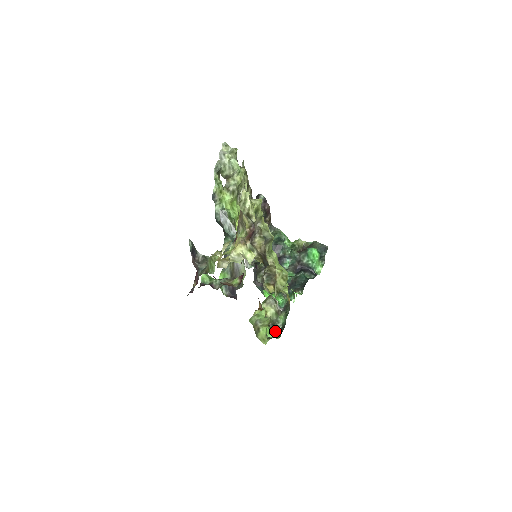
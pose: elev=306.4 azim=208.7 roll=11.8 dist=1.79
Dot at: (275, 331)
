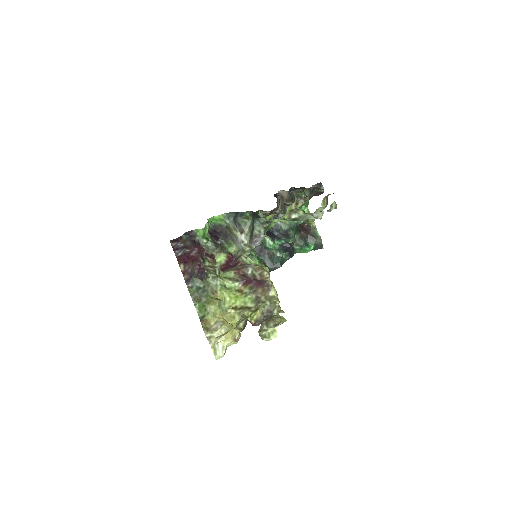
Dot at: occluded
